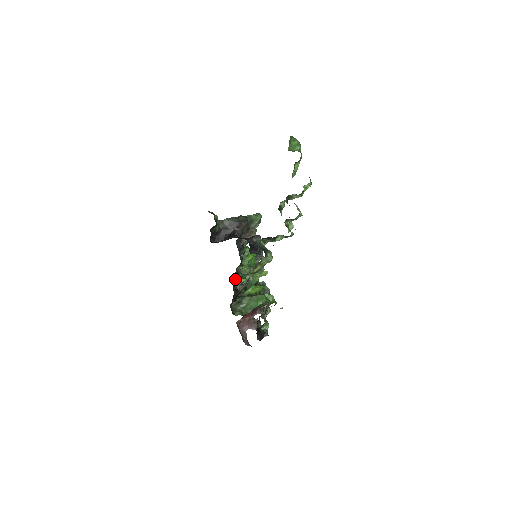
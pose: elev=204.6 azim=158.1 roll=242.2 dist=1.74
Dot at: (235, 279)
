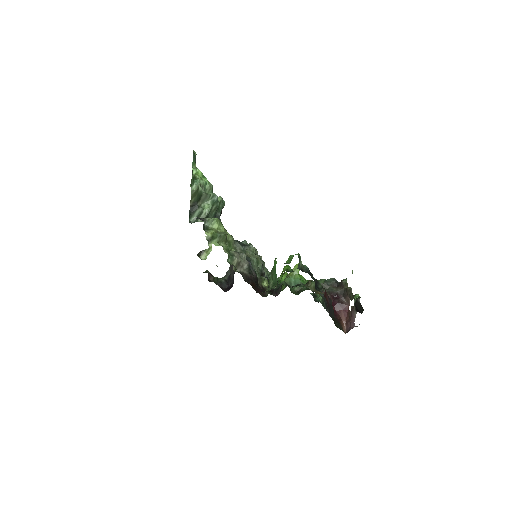
Dot at: (203, 256)
